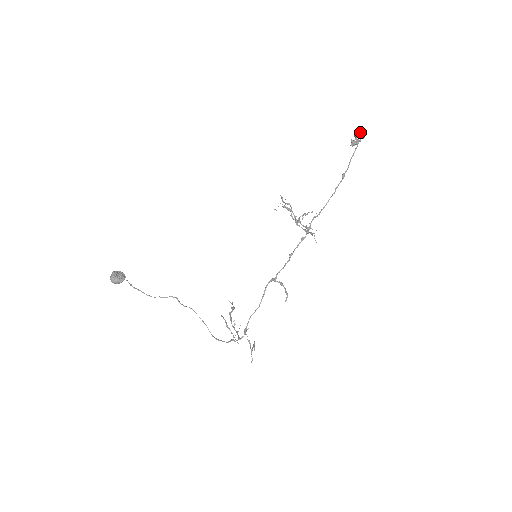
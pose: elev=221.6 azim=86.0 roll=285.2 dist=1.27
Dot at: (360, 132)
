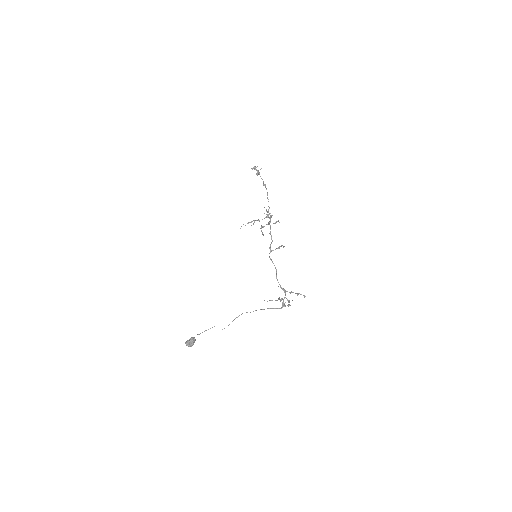
Dot at: (254, 167)
